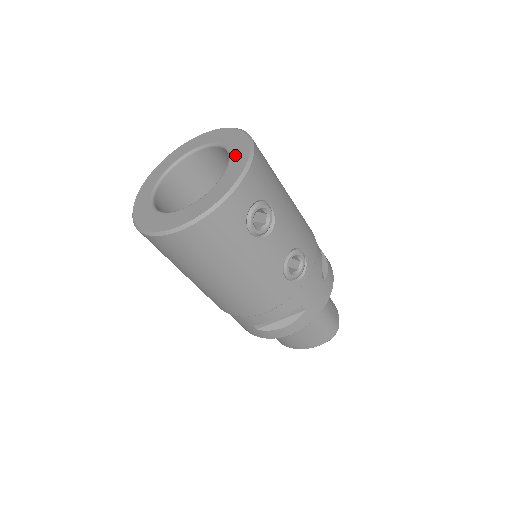
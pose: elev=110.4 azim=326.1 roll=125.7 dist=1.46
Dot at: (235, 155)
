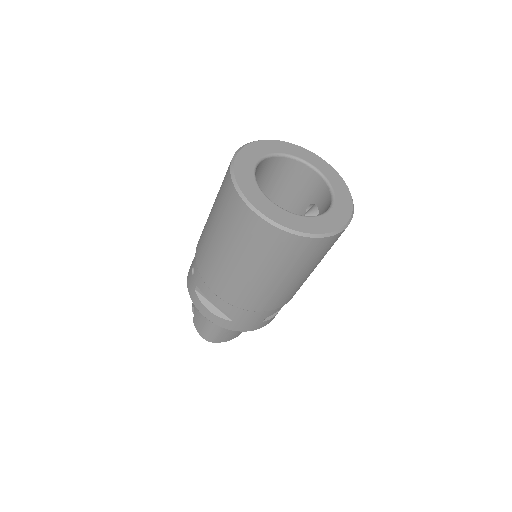
Dot at: (322, 168)
